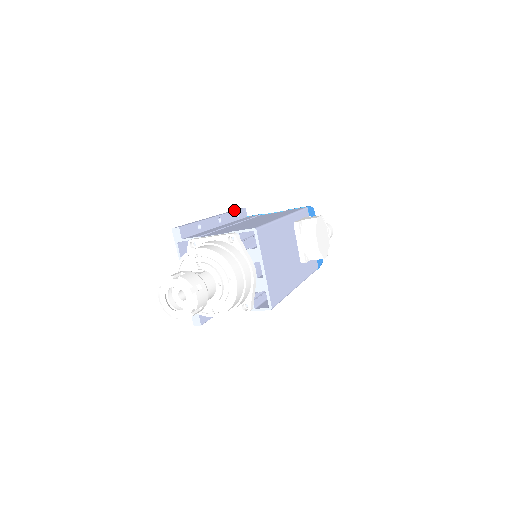
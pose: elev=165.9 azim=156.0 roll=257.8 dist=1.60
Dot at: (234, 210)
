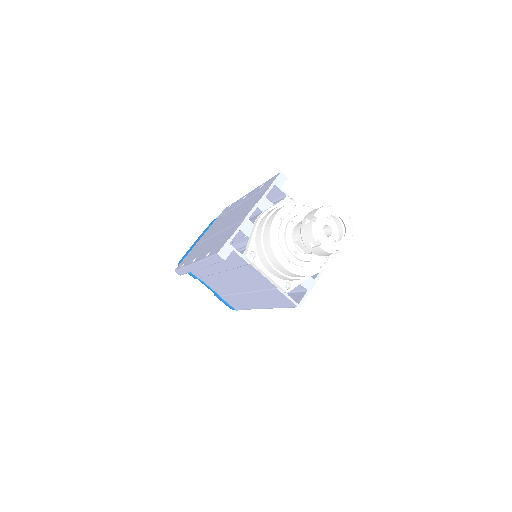
Dot at: occluded
